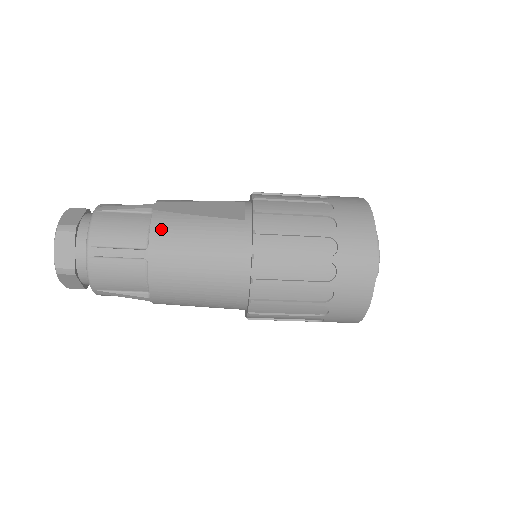
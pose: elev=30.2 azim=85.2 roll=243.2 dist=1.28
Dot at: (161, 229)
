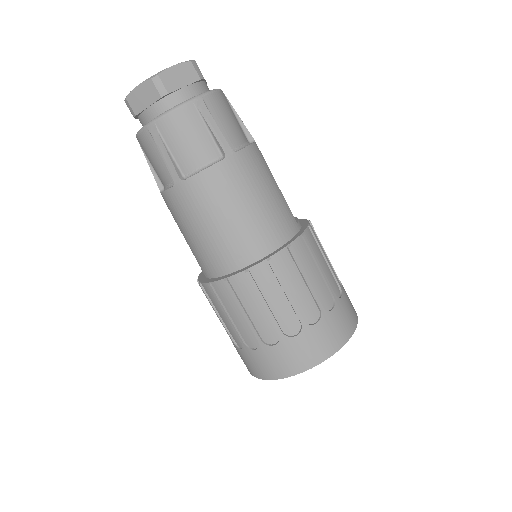
Dot at: (254, 155)
